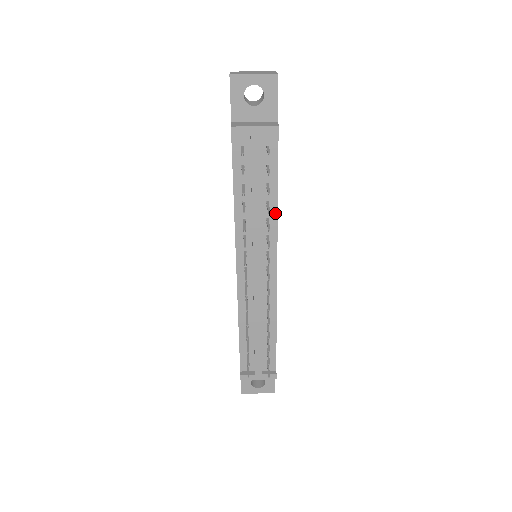
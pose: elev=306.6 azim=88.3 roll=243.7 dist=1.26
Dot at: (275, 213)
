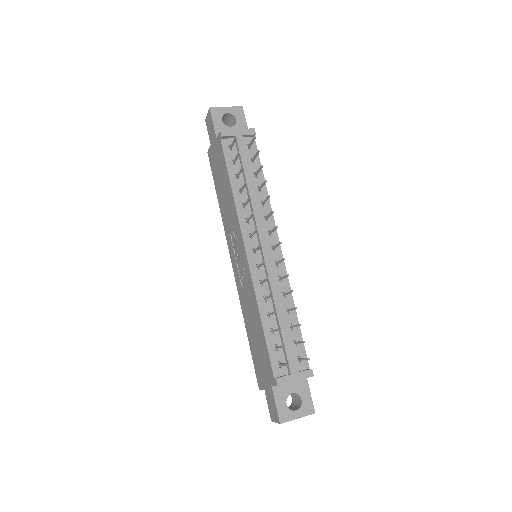
Dot at: occluded
